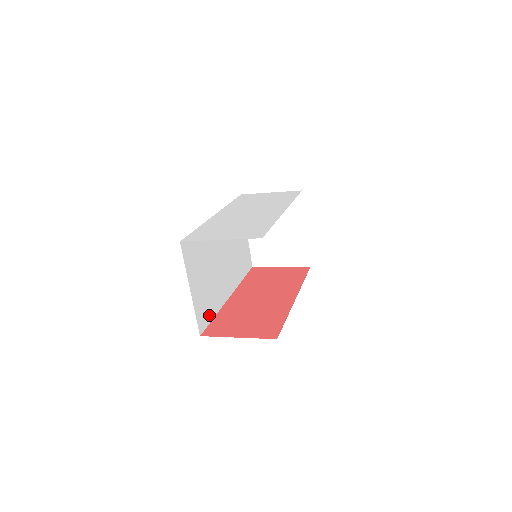
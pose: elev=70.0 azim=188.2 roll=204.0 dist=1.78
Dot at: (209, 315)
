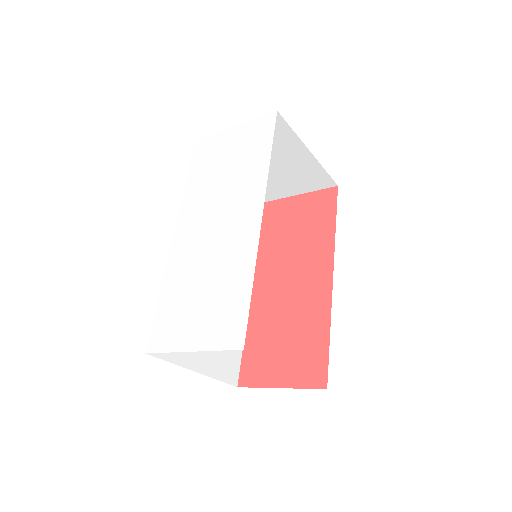
Dot at: (236, 350)
